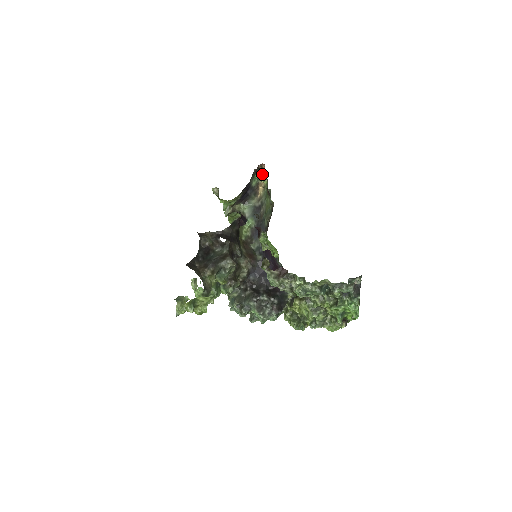
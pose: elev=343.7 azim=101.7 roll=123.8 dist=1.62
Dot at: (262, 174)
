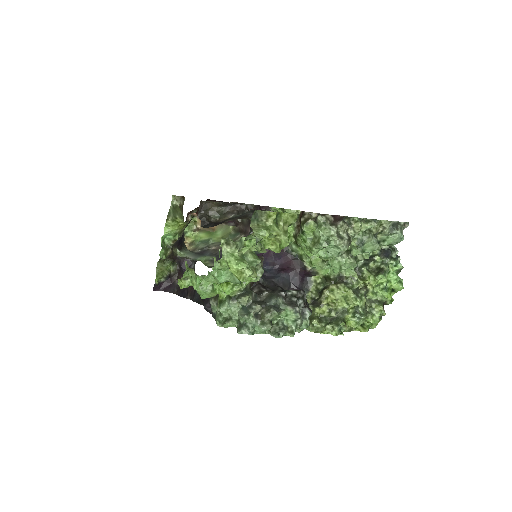
Dot at: (191, 224)
